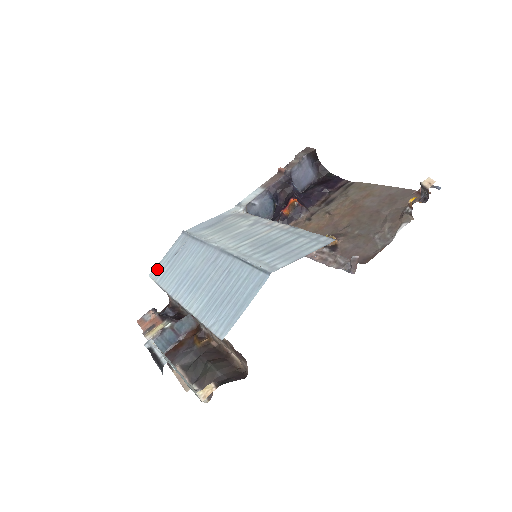
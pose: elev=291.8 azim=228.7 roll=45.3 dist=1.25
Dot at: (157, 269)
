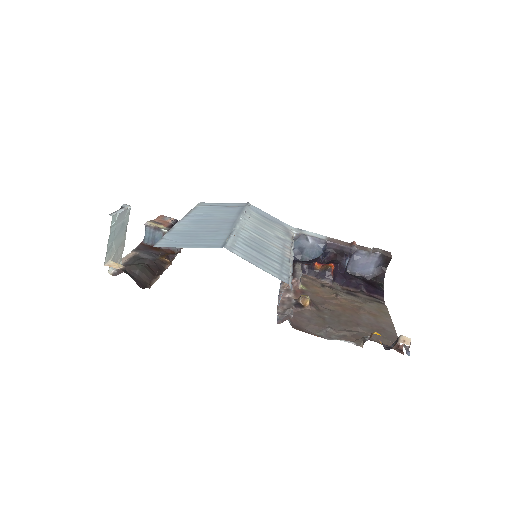
Dot at: (208, 203)
